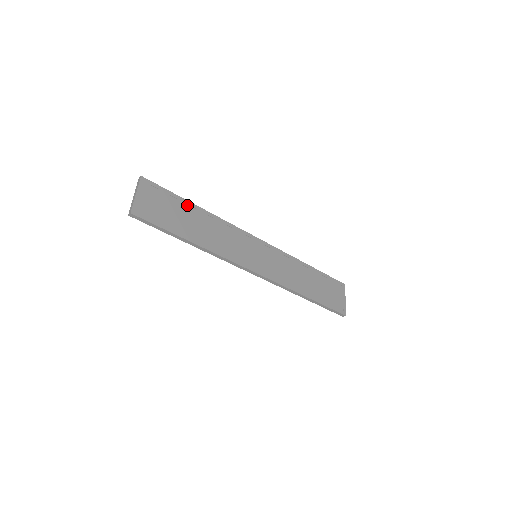
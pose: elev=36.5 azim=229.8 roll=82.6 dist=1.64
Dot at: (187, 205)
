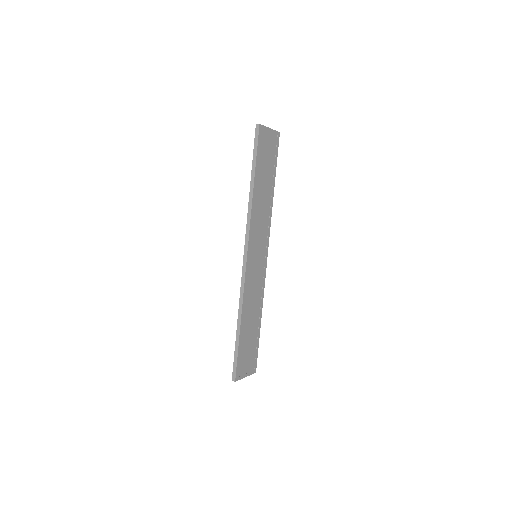
Dot at: (273, 177)
